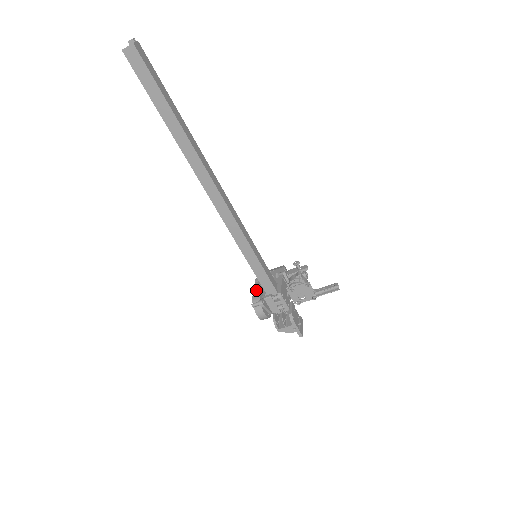
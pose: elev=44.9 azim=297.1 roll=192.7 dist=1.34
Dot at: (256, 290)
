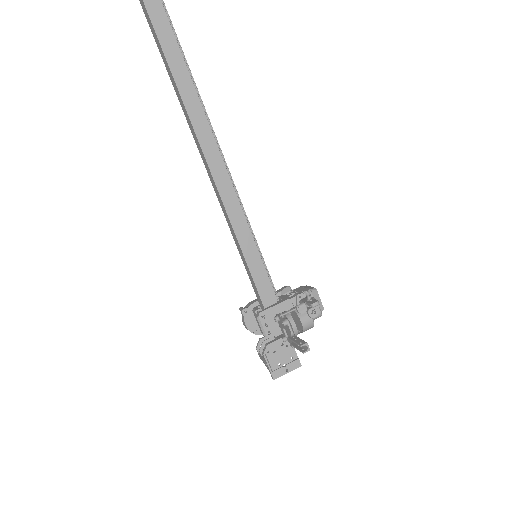
Dot at: occluded
